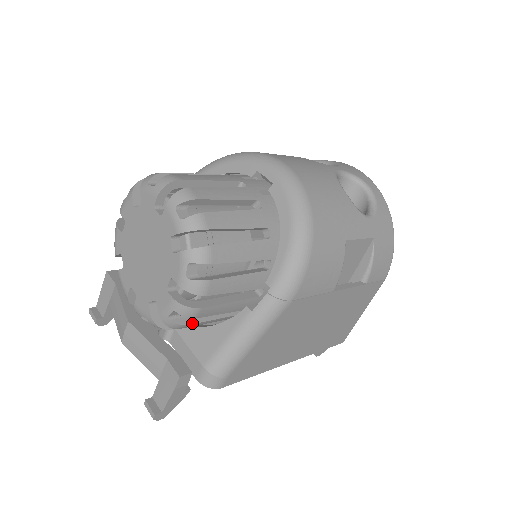
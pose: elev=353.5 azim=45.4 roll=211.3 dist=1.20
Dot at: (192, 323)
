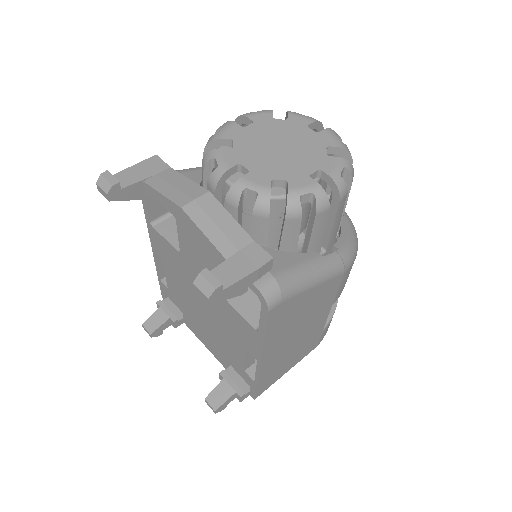
Dot at: occluded
